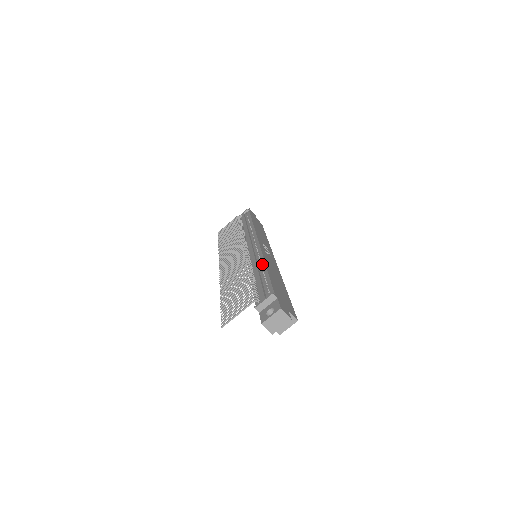
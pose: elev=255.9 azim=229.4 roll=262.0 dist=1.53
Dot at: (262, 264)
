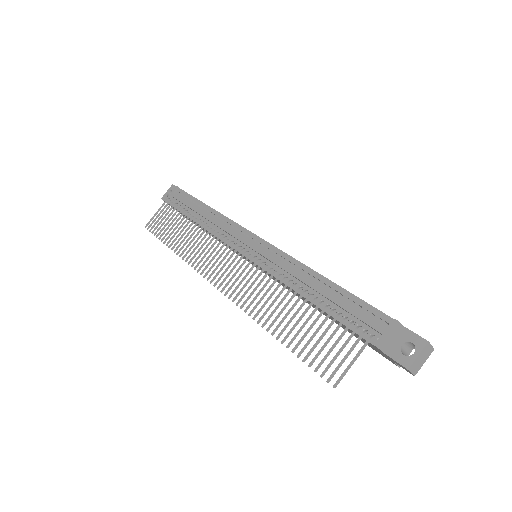
Dot at: (310, 273)
